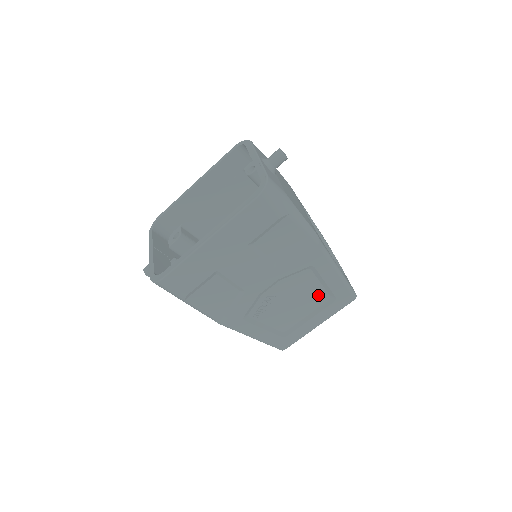
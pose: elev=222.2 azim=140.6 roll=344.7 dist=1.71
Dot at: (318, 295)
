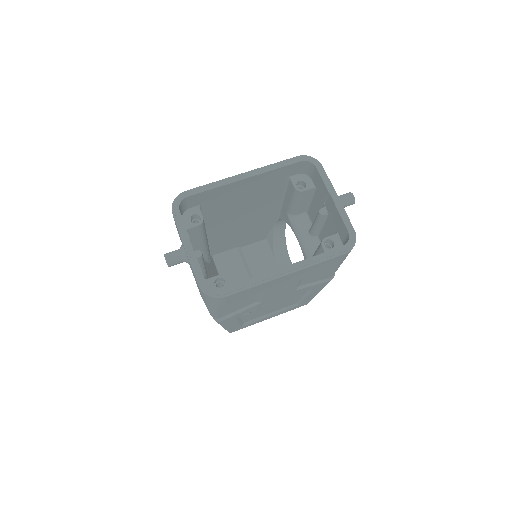
Dot at: (292, 302)
